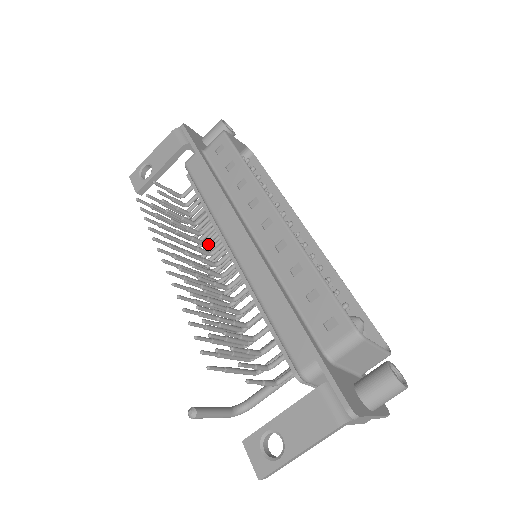
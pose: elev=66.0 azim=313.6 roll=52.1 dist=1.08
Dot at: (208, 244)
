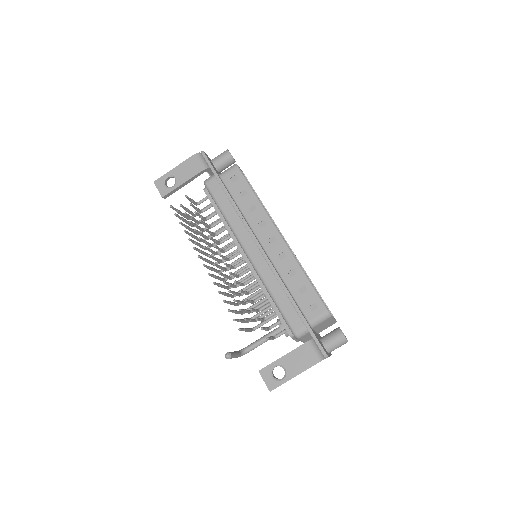
Dot at: occluded
